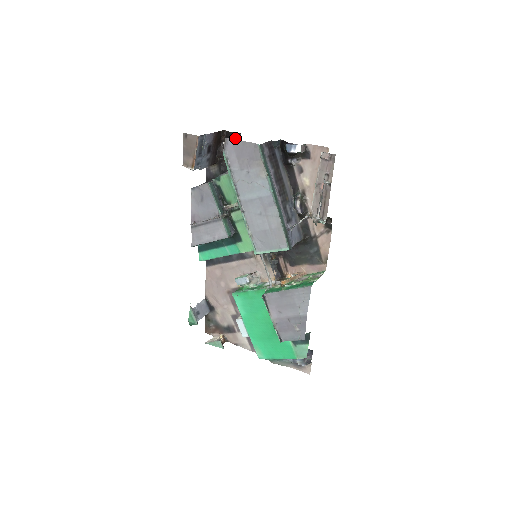
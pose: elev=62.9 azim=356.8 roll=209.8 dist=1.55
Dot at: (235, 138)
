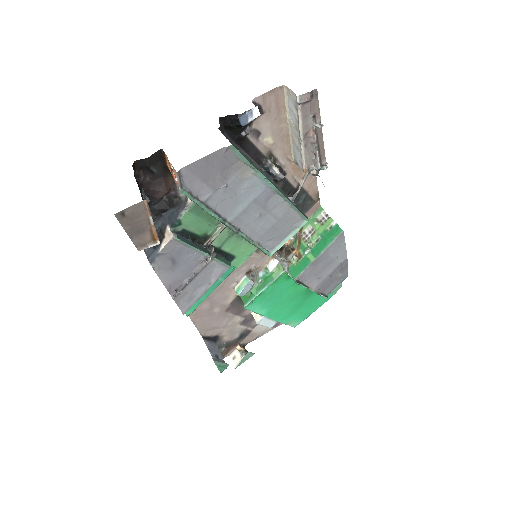
Dot at: (155, 160)
